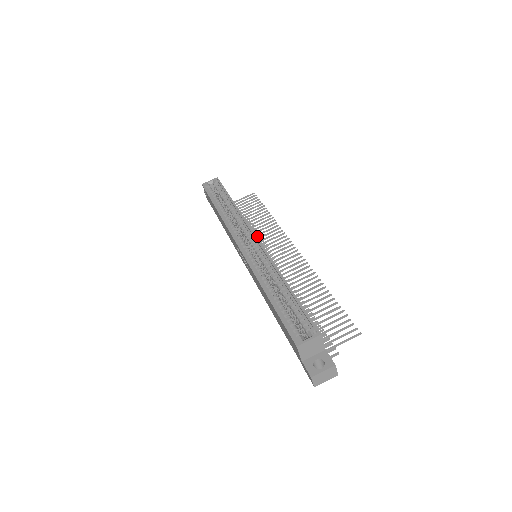
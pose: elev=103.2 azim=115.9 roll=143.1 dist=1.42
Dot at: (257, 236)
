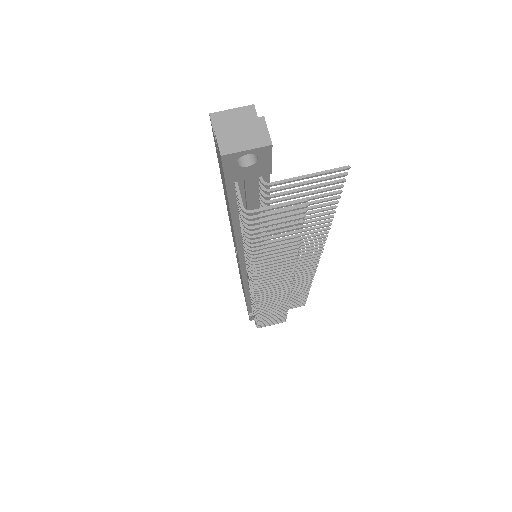
Dot at: (284, 304)
